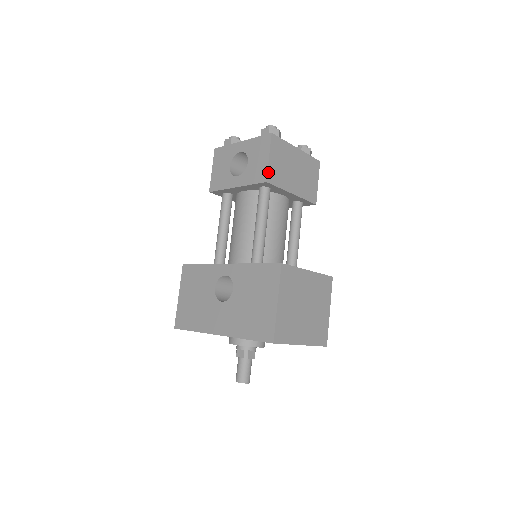
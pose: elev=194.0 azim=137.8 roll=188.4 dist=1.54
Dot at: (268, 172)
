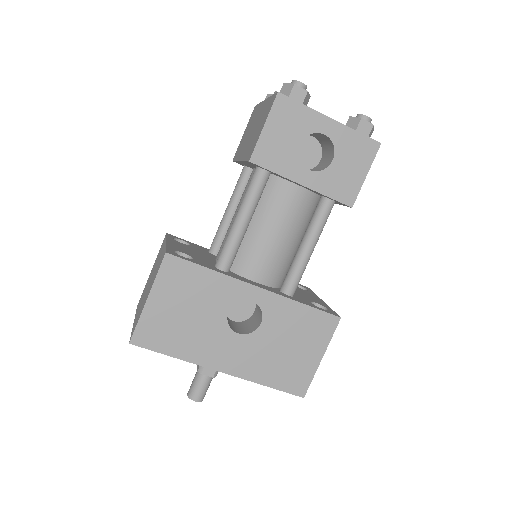
Dot at: (357, 194)
